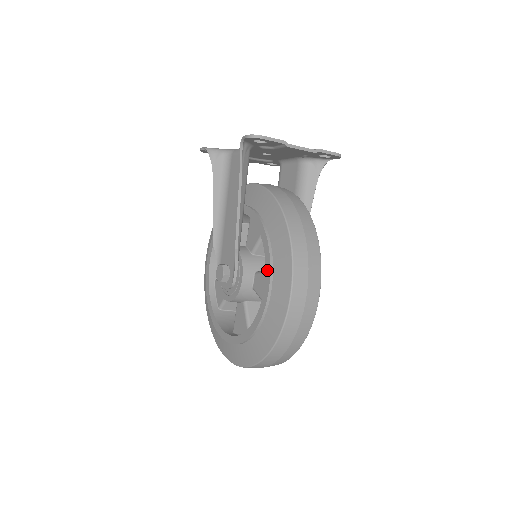
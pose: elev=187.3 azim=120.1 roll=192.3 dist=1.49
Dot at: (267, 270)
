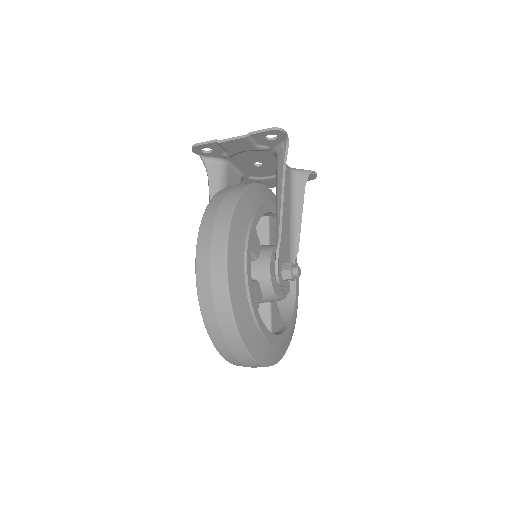
Dot at: occluded
